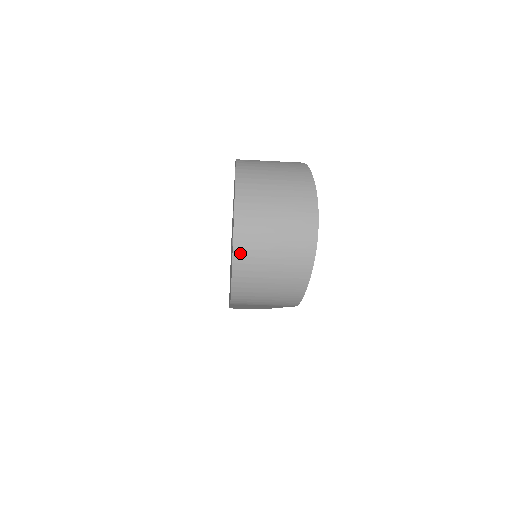
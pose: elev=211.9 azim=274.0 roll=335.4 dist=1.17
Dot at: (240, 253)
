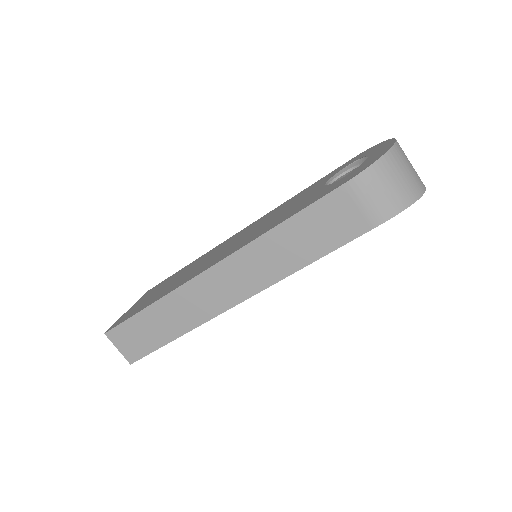
Dot at: (395, 151)
